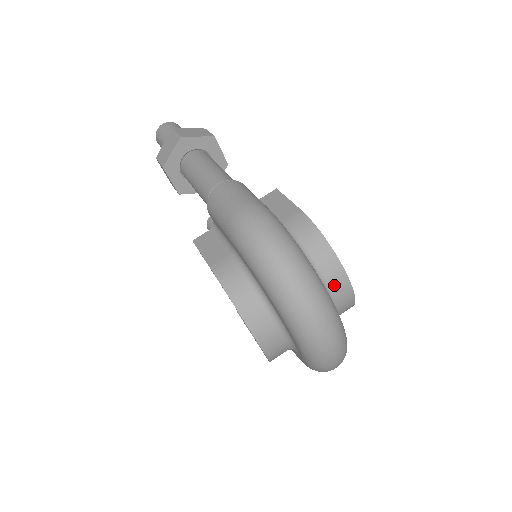
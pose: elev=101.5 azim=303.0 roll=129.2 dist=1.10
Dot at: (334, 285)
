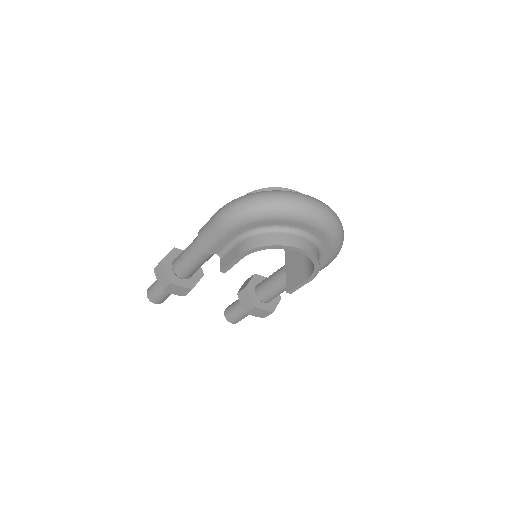
Dot at: occluded
